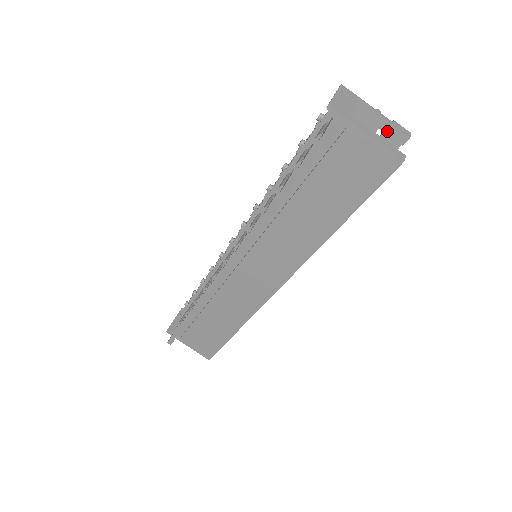
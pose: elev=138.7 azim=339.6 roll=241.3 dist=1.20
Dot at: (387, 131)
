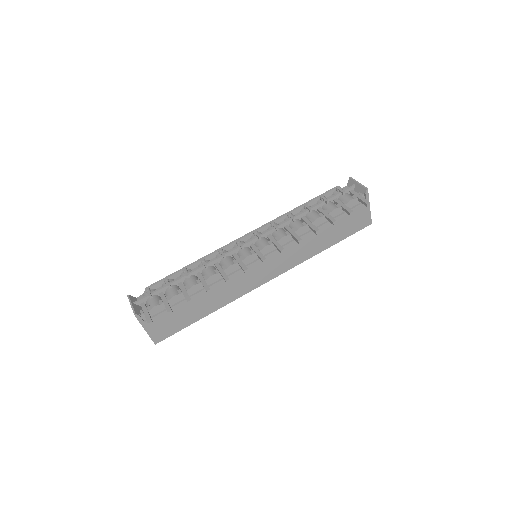
Dot at: occluded
